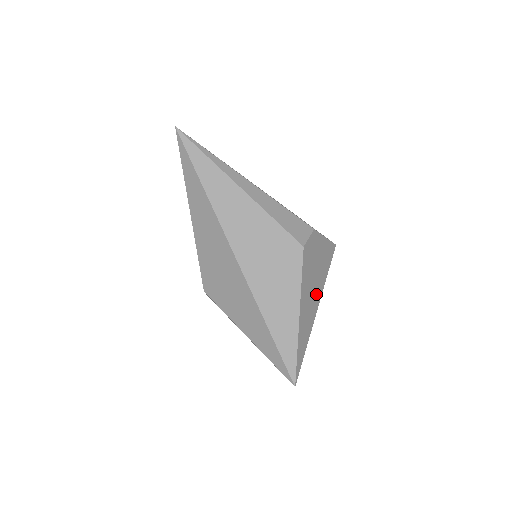
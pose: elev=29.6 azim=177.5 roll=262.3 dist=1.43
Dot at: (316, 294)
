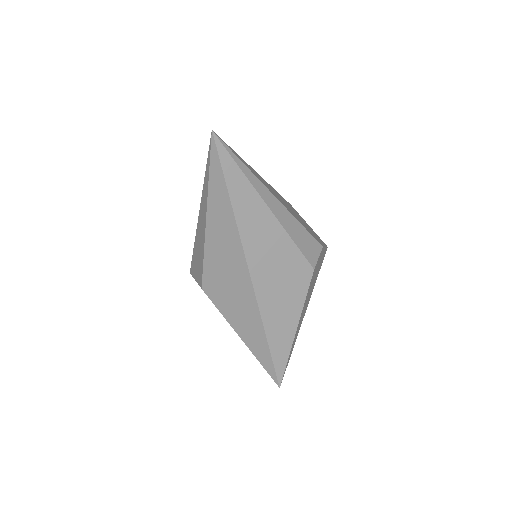
Dot at: occluded
